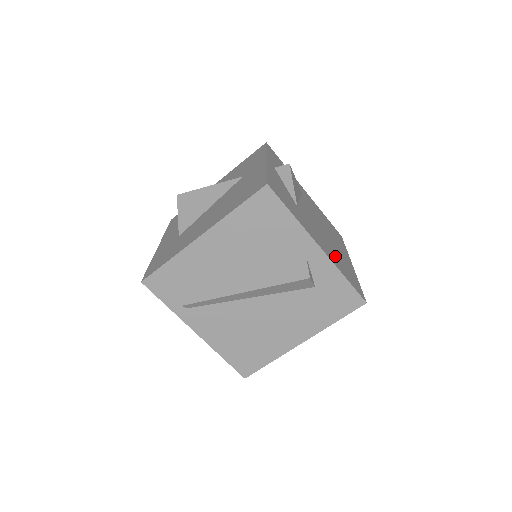
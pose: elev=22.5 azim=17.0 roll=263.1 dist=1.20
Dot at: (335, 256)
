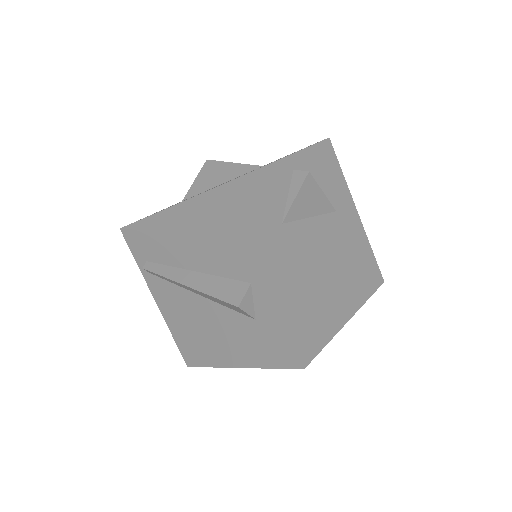
Dot at: (302, 299)
